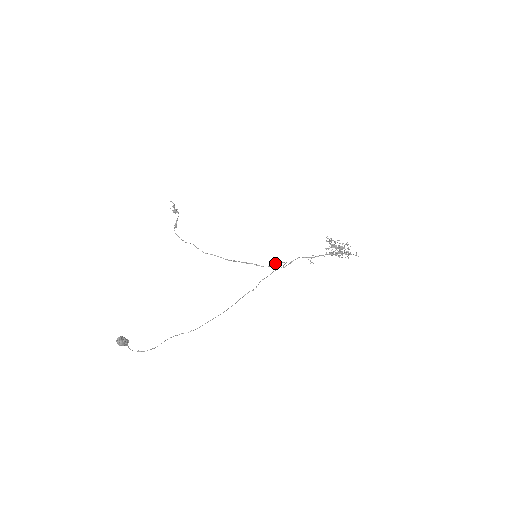
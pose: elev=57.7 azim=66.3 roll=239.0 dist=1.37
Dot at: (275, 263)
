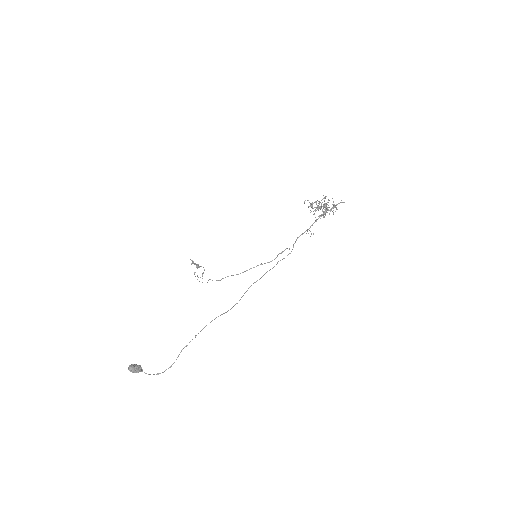
Dot at: (278, 254)
